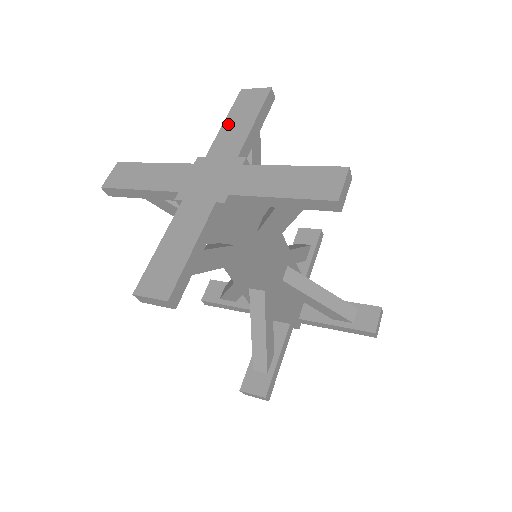
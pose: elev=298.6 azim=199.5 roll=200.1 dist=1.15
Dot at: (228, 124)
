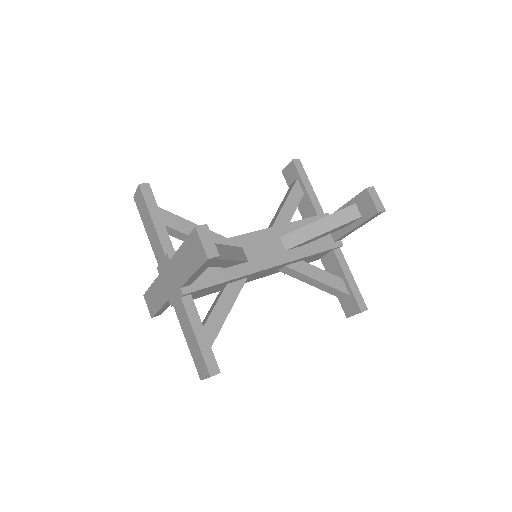
Dot at: (148, 232)
